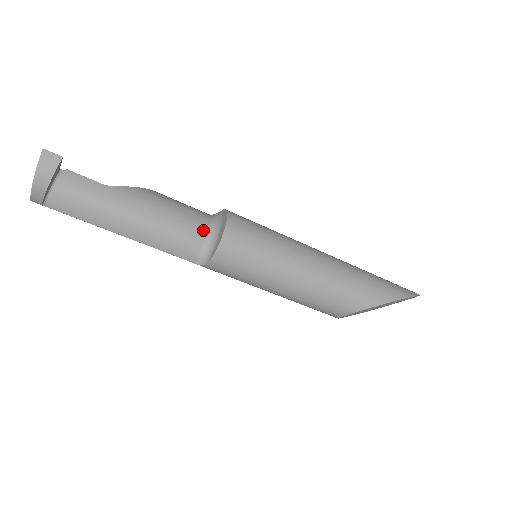
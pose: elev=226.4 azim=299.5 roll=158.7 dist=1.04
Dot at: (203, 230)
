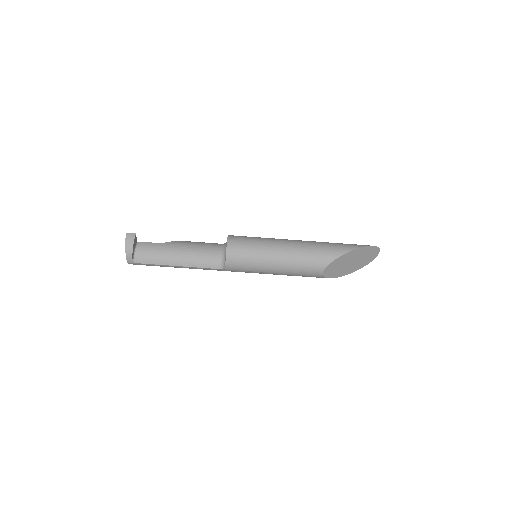
Dot at: (218, 249)
